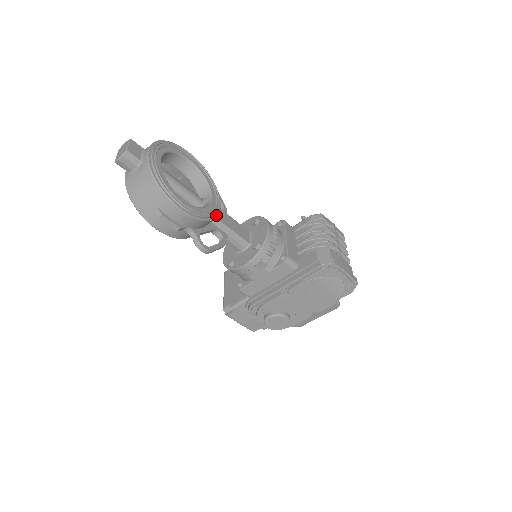
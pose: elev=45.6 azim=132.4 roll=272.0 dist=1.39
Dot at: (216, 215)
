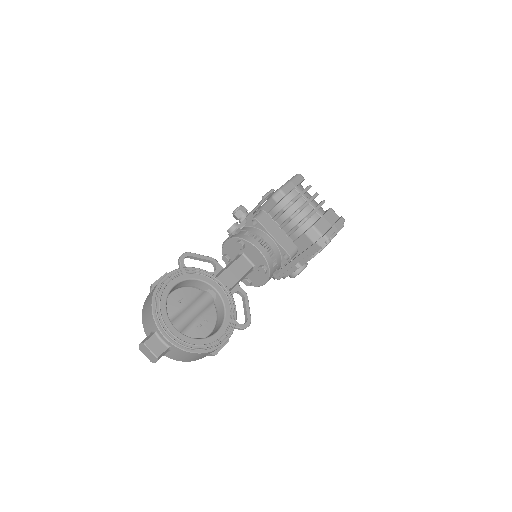
Dot at: (232, 298)
